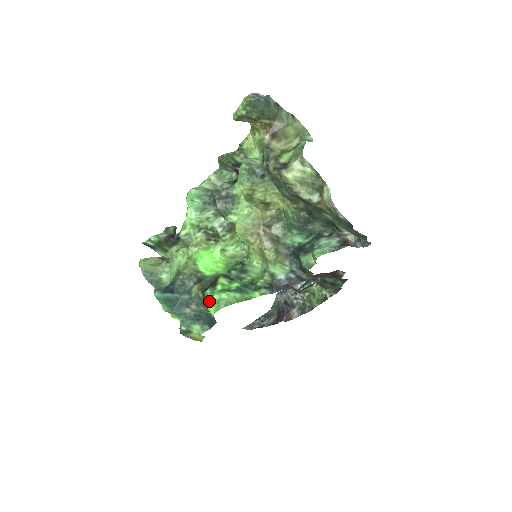
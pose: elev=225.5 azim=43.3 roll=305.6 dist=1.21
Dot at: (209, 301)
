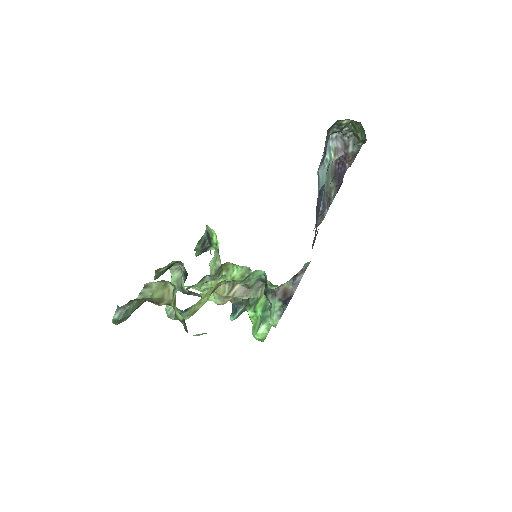
Dot at: (254, 337)
